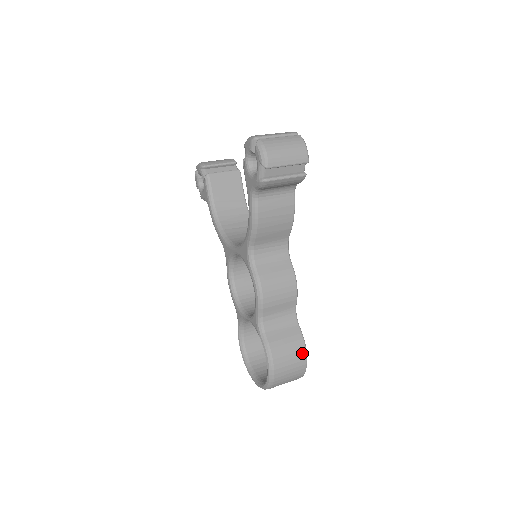
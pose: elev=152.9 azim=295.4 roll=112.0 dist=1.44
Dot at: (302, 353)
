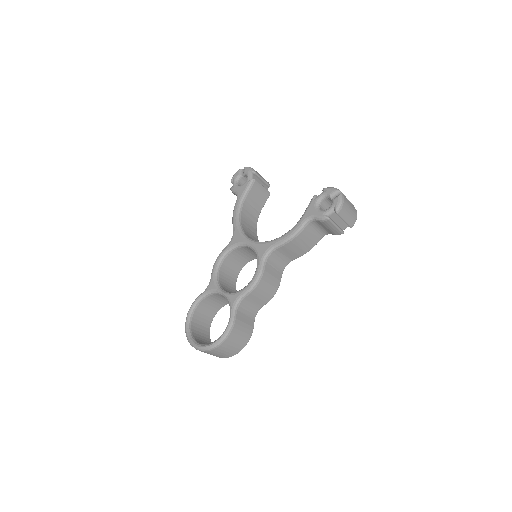
Dot at: (246, 340)
